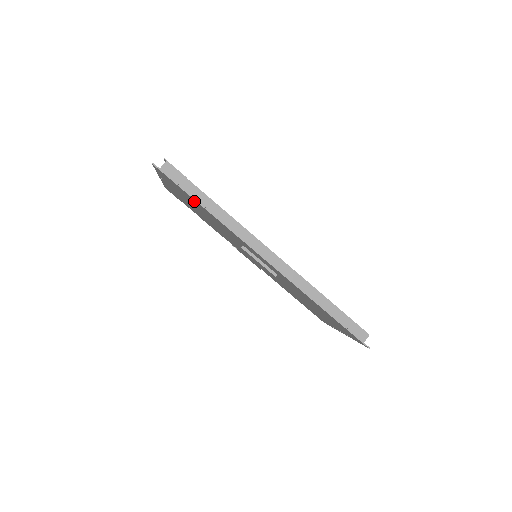
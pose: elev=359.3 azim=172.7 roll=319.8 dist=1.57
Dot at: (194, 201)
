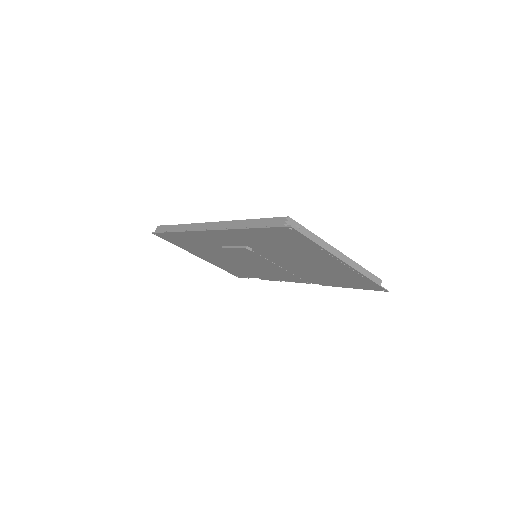
Dot at: (179, 237)
